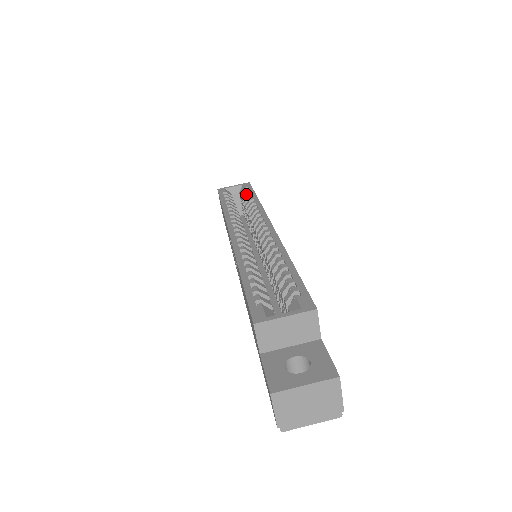
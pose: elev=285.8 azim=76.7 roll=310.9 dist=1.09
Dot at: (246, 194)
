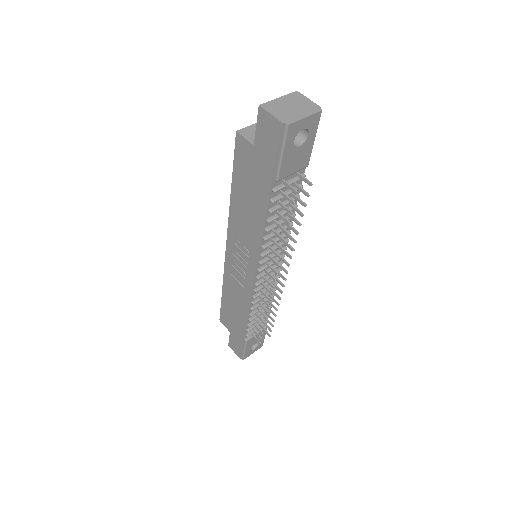
Dot at: occluded
